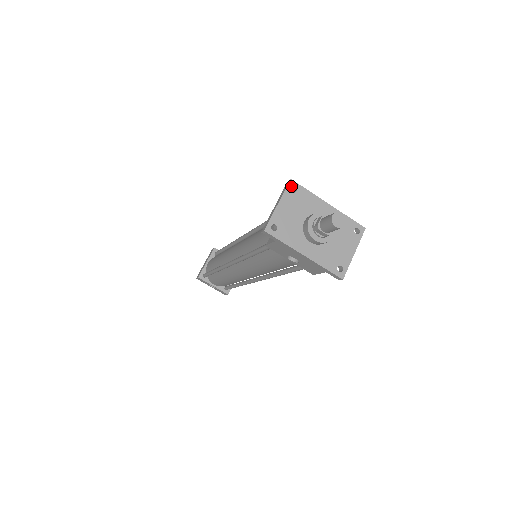
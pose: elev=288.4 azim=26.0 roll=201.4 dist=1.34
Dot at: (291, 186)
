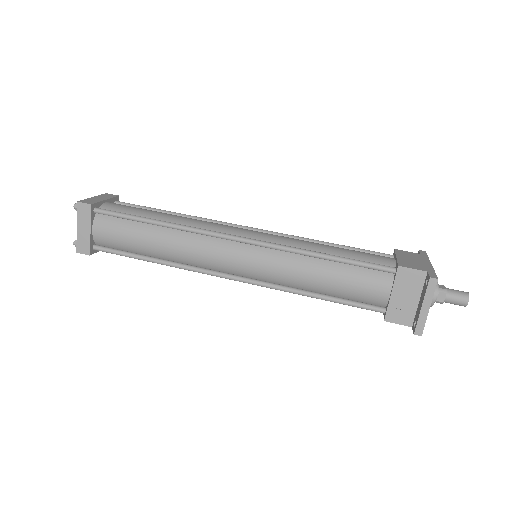
Dot at: (436, 284)
